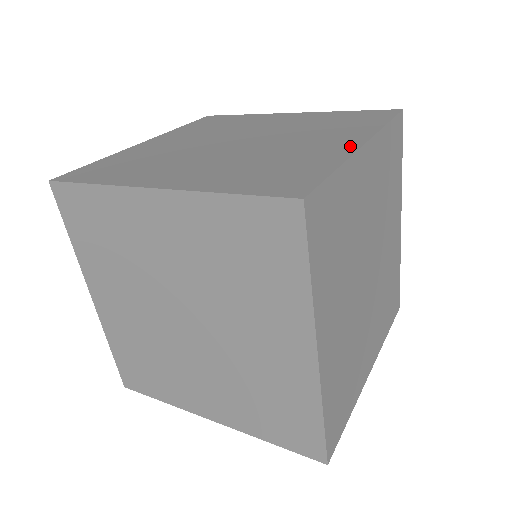
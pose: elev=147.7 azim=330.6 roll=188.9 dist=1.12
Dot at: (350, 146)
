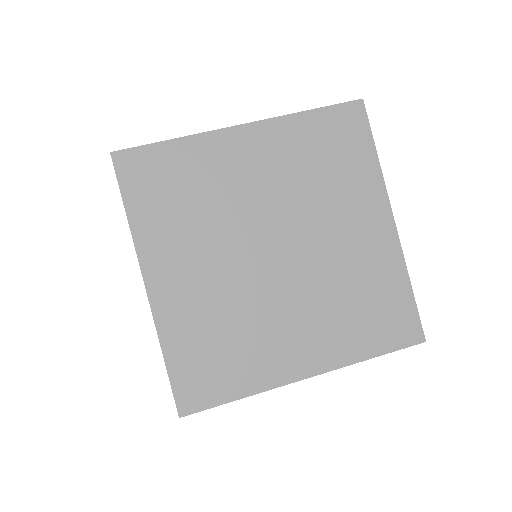
Dot at: occluded
